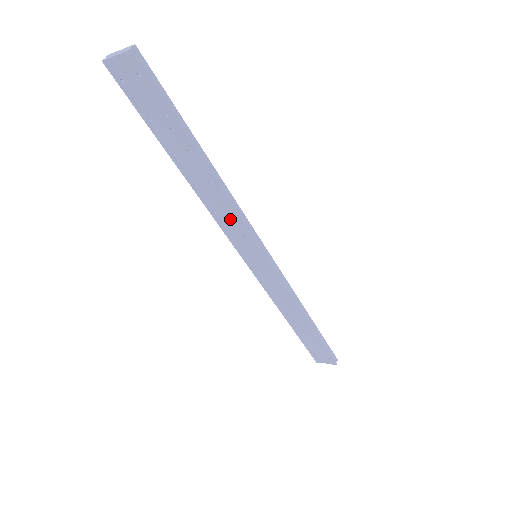
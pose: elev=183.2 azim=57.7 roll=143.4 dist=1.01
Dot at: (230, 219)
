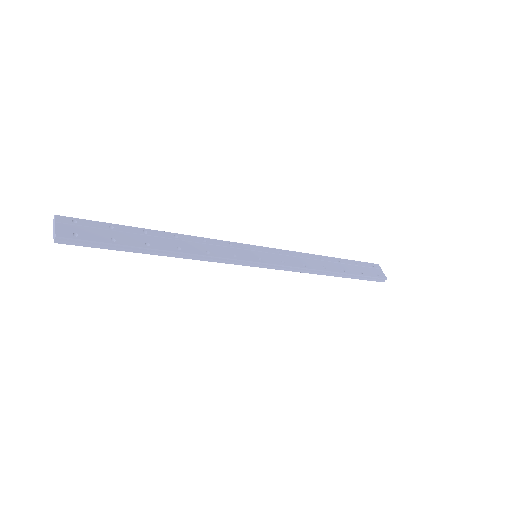
Dot at: occluded
